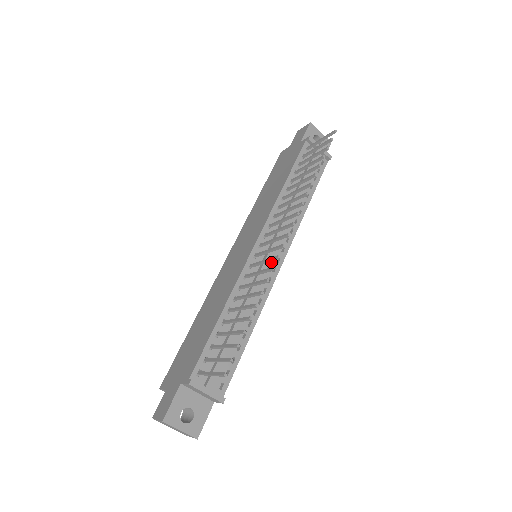
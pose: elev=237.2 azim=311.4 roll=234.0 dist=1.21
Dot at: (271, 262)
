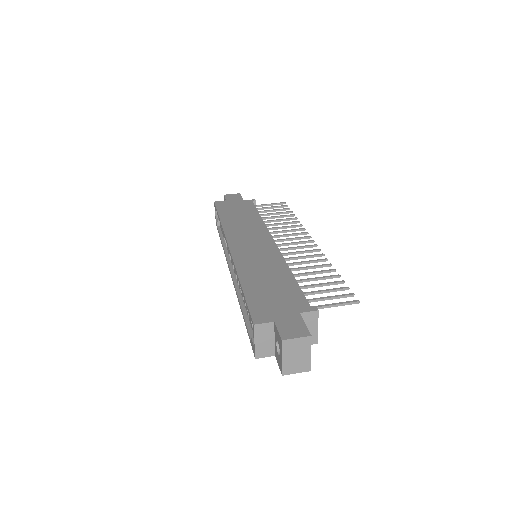
Dot at: occluded
